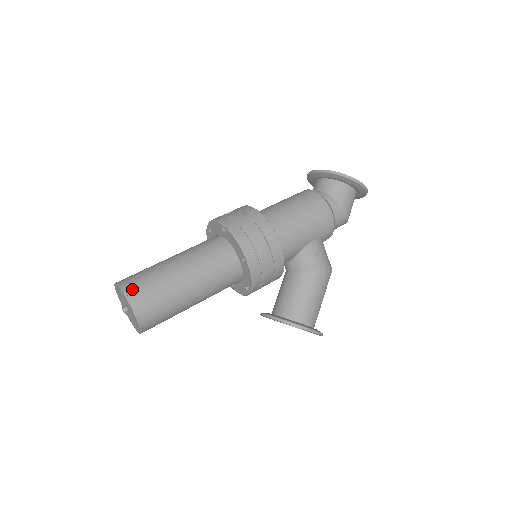
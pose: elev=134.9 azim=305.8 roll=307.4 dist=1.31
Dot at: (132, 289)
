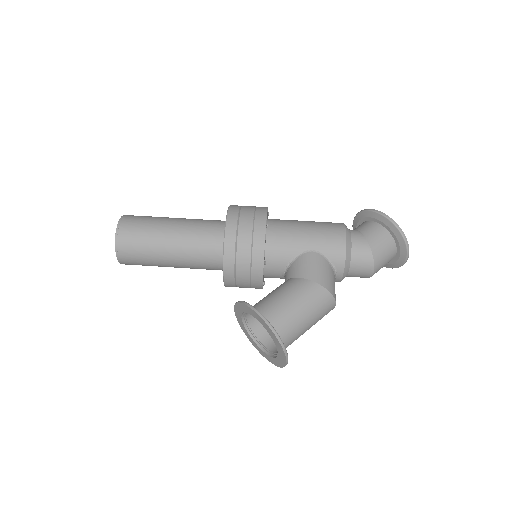
Dot at: (132, 215)
